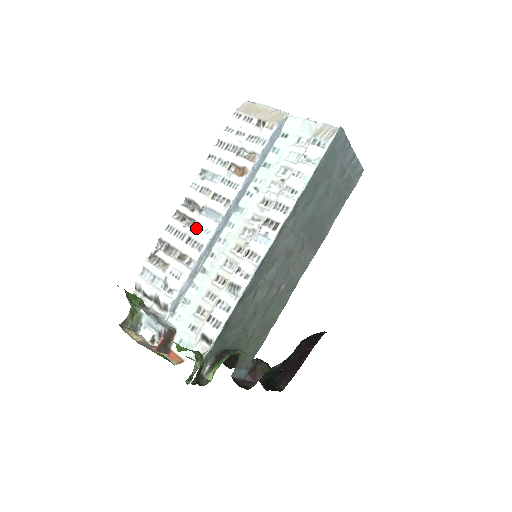
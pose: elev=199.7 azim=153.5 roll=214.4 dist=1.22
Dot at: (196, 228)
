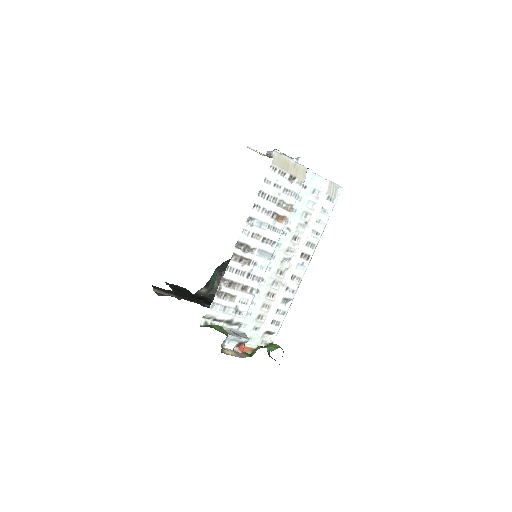
Dot at: (253, 266)
